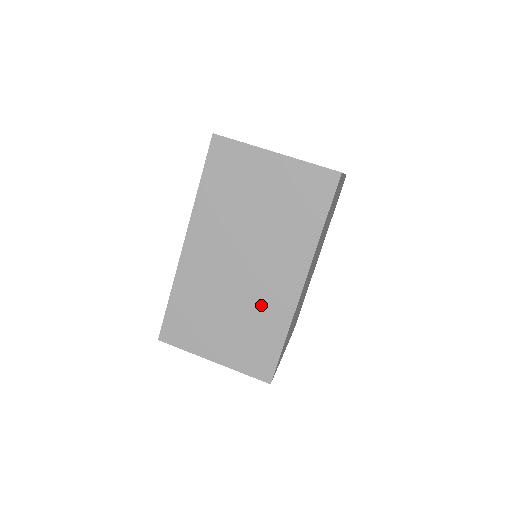
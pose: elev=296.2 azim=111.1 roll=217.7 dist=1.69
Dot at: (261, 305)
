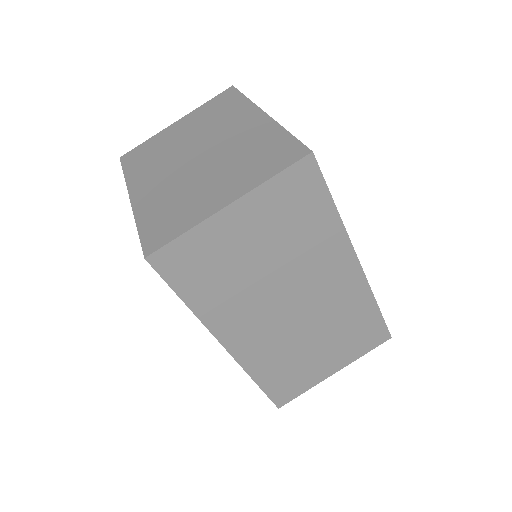
Dot at: (337, 311)
